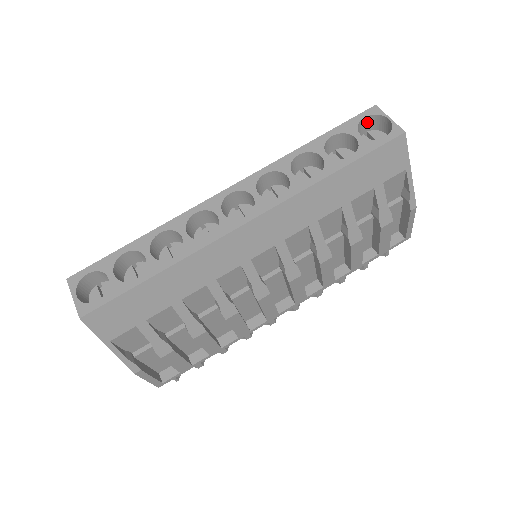
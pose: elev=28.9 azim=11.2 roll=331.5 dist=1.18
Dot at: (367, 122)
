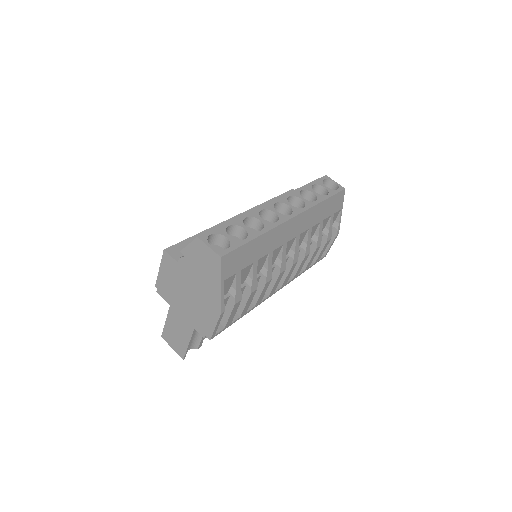
Dot at: (323, 183)
